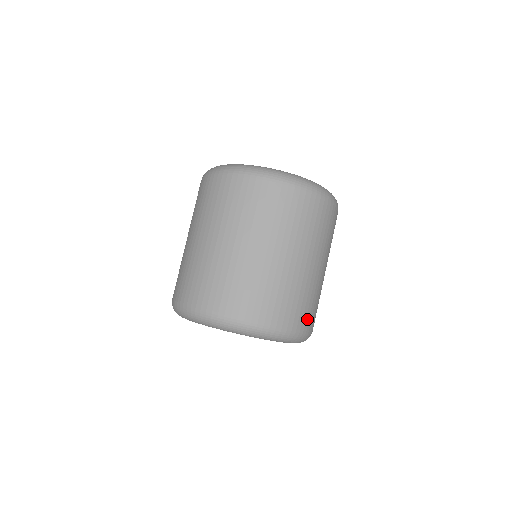
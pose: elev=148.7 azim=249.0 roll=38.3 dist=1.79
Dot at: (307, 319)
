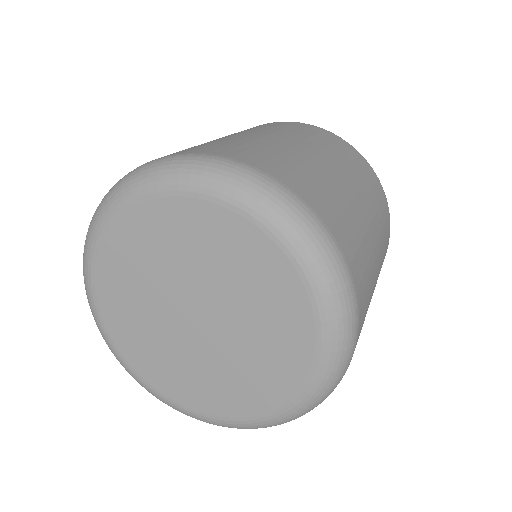
Dot at: (350, 251)
